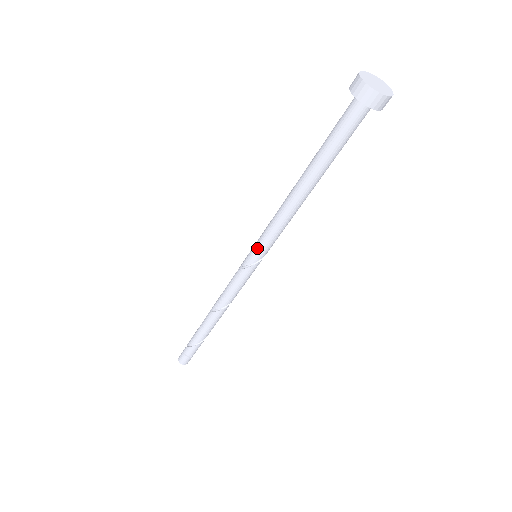
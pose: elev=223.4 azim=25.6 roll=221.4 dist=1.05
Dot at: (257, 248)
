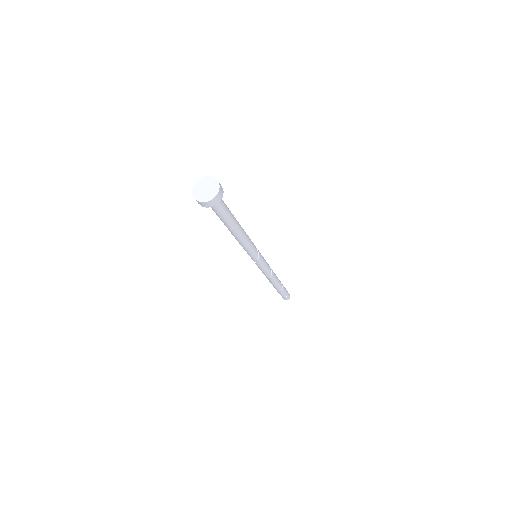
Dot at: (249, 255)
